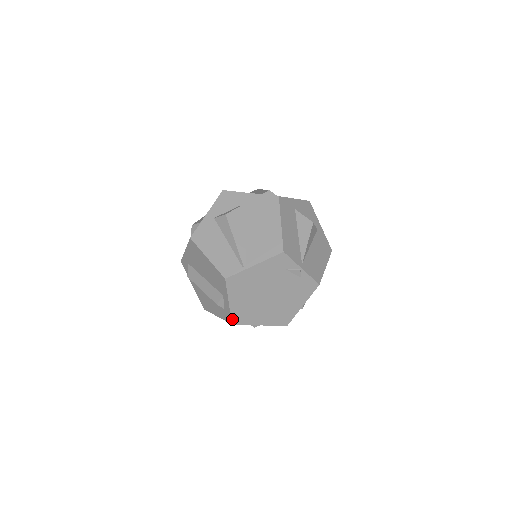
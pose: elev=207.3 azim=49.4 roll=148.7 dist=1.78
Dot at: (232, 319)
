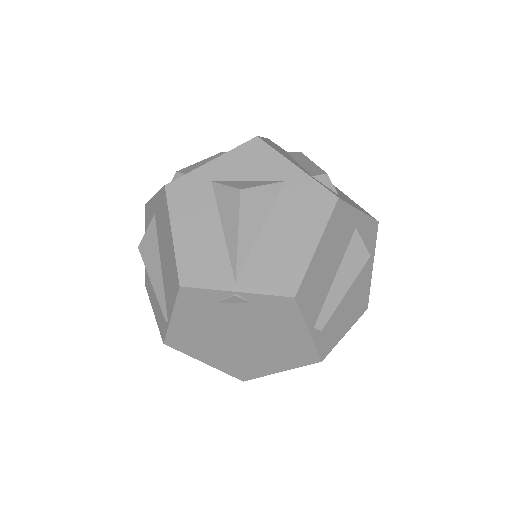
Dot at: (235, 376)
